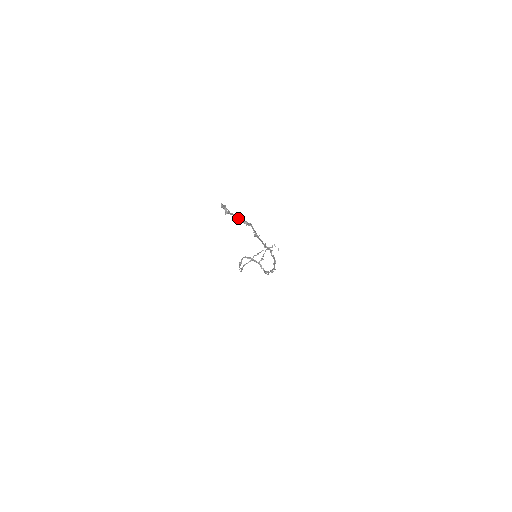
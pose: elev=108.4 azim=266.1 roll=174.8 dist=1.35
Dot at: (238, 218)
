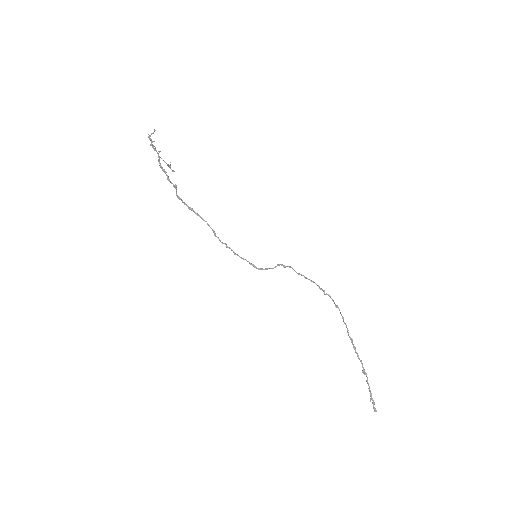
Dot at: (370, 390)
